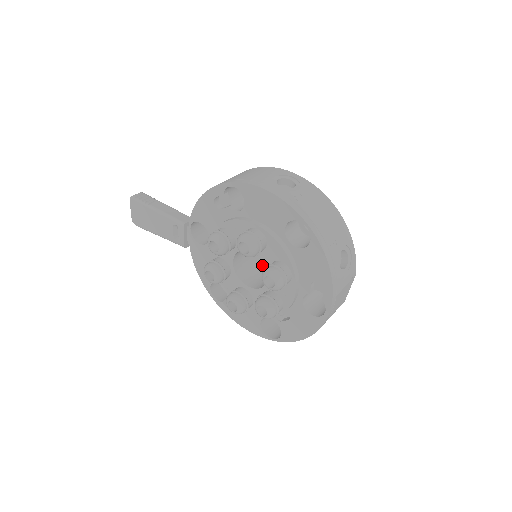
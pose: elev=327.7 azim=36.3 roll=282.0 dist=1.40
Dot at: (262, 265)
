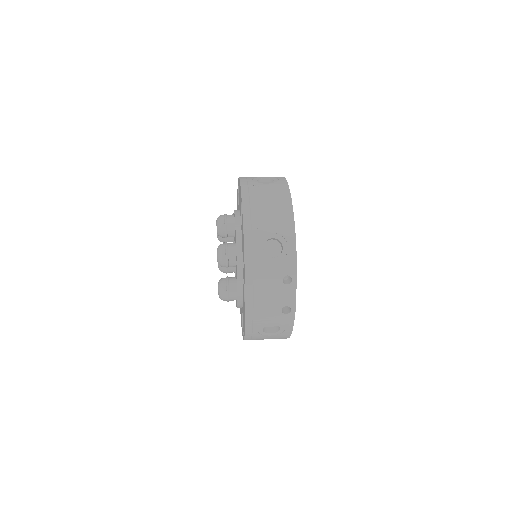
Dot at: occluded
